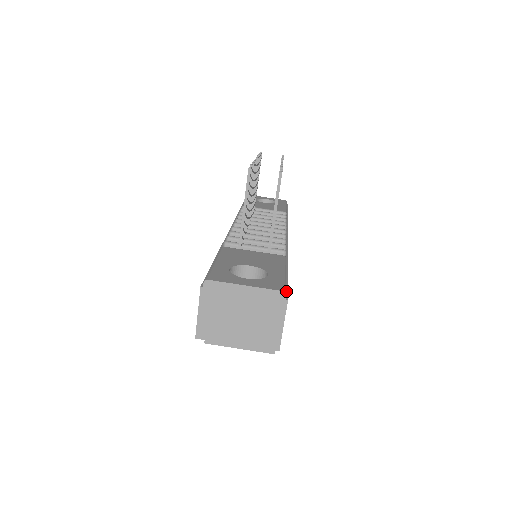
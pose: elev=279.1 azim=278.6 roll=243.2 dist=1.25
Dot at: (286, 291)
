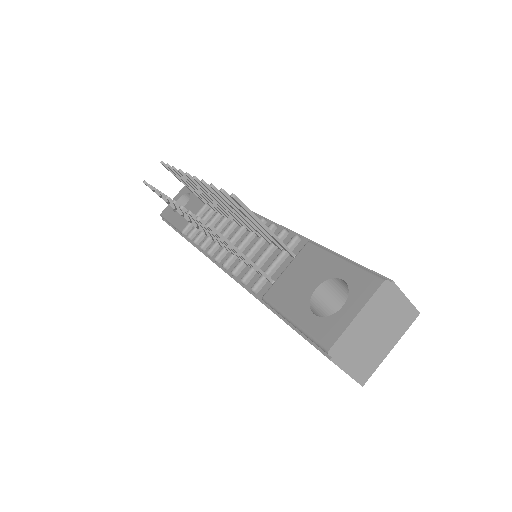
Dot at: (374, 274)
